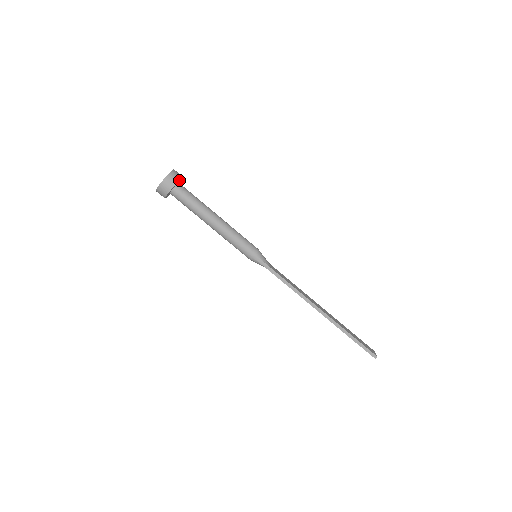
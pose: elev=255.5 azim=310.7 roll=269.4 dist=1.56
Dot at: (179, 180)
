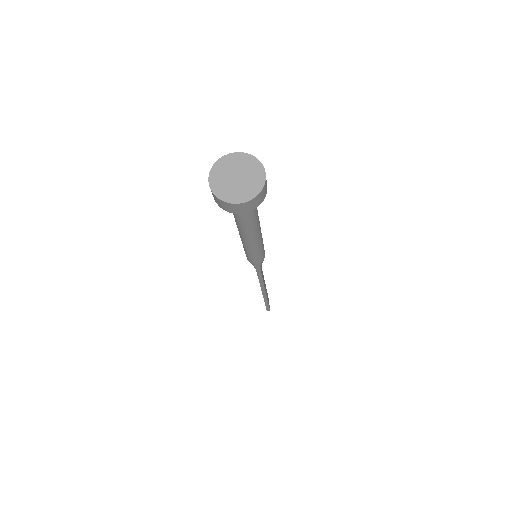
Dot at: occluded
